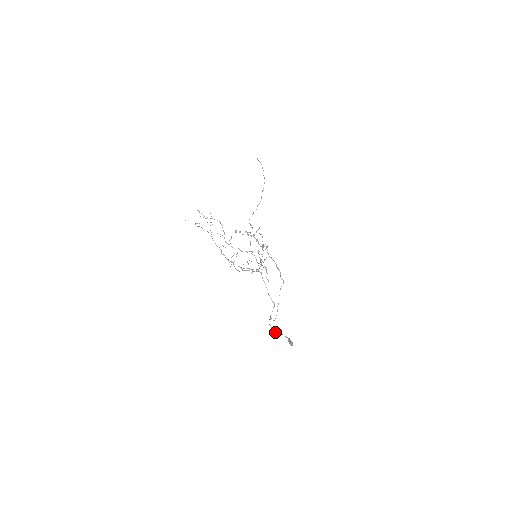
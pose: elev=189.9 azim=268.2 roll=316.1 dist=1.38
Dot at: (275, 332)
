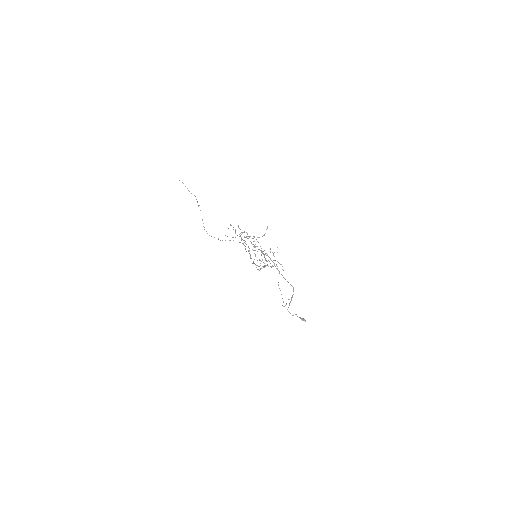
Dot at: (292, 315)
